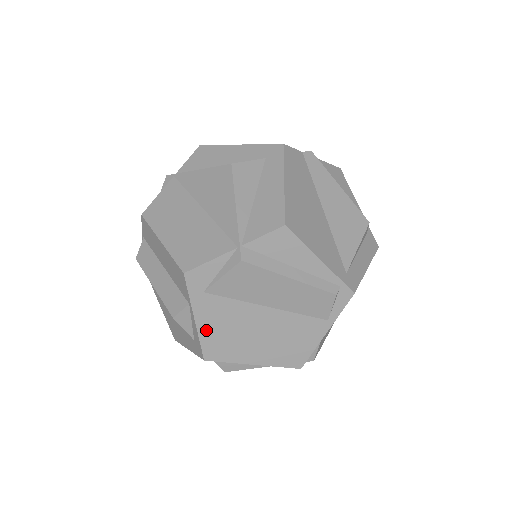
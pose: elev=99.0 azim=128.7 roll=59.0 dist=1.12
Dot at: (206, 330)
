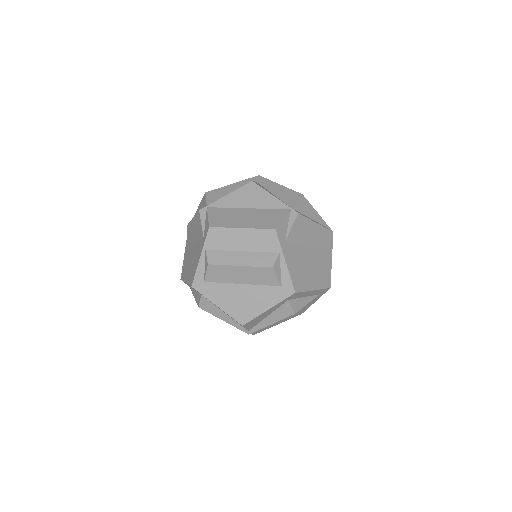
Dot at: (291, 269)
